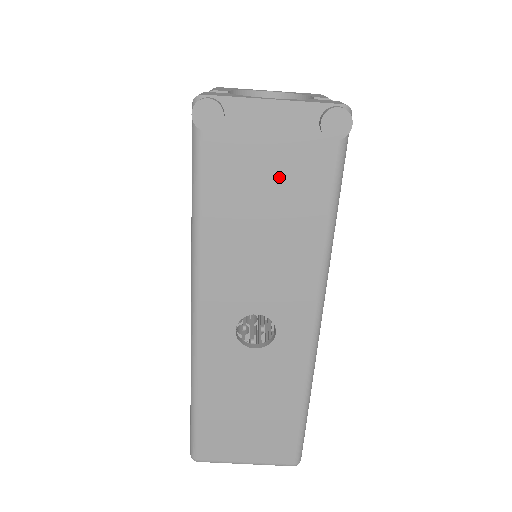
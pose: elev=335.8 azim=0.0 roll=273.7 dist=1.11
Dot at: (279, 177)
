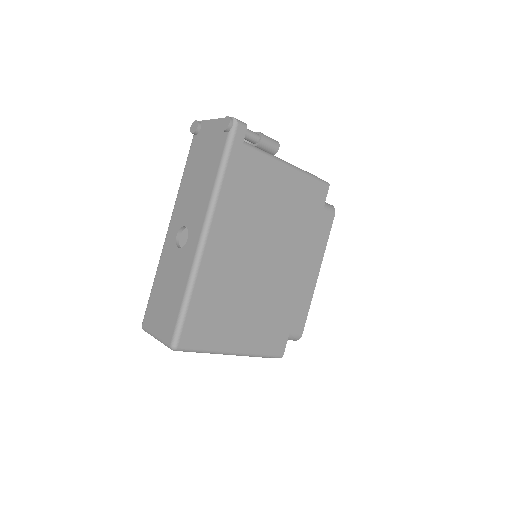
Dot at: (208, 152)
